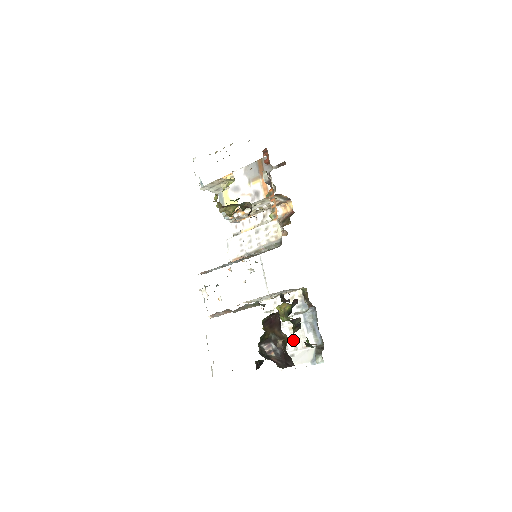
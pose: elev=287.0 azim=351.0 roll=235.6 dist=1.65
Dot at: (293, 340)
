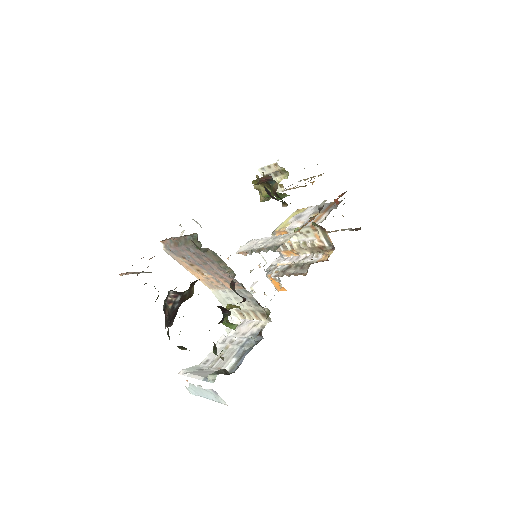
Dot at: (217, 358)
